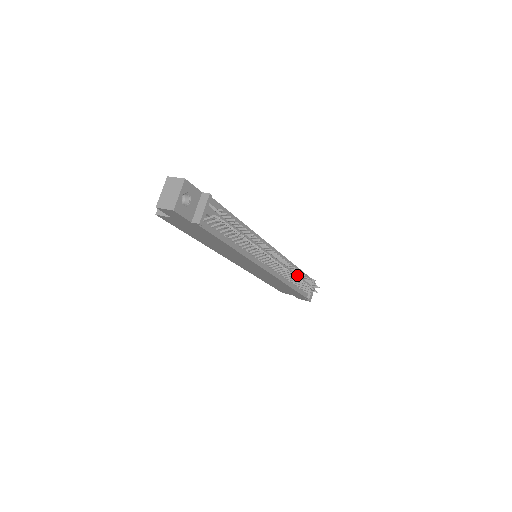
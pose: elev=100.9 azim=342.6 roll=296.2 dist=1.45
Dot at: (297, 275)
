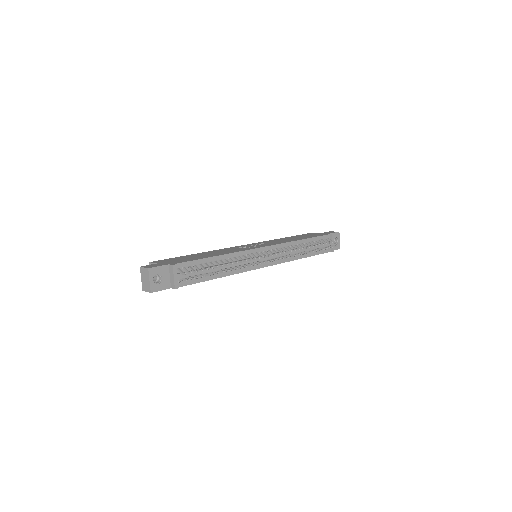
Dot at: occluded
